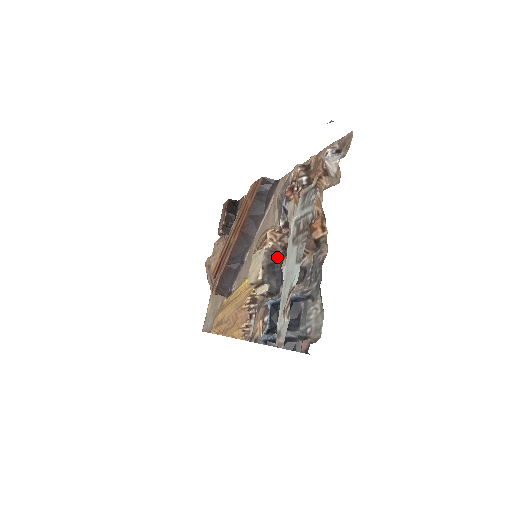
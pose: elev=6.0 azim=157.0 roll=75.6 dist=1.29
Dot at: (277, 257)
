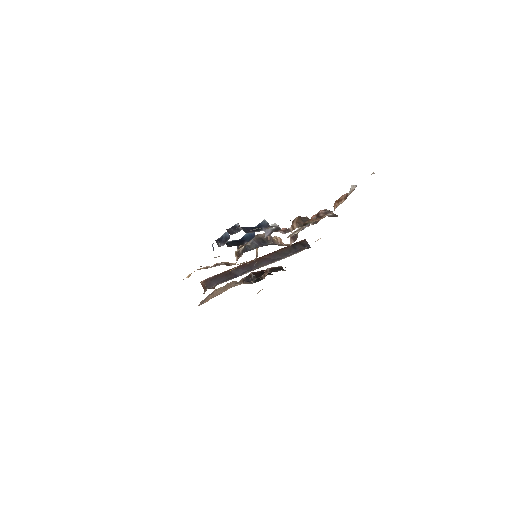
Dot at: (271, 243)
